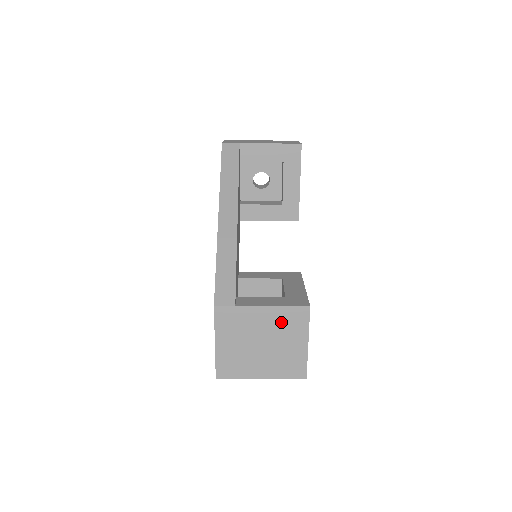
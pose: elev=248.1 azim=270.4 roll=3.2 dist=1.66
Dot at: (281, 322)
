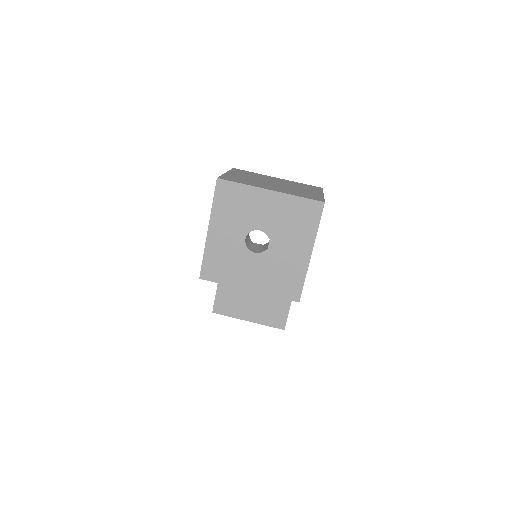
Dot at: (295, 184)
